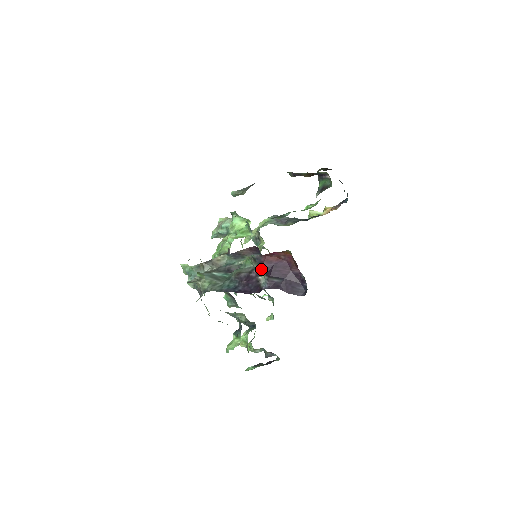
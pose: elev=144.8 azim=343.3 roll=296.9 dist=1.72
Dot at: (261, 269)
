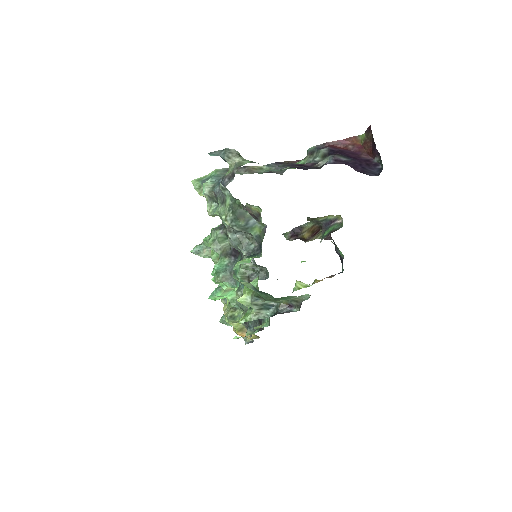
Dot at: (321, 157)
